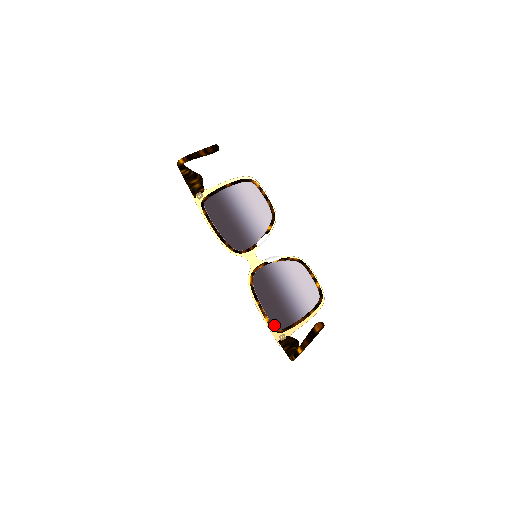
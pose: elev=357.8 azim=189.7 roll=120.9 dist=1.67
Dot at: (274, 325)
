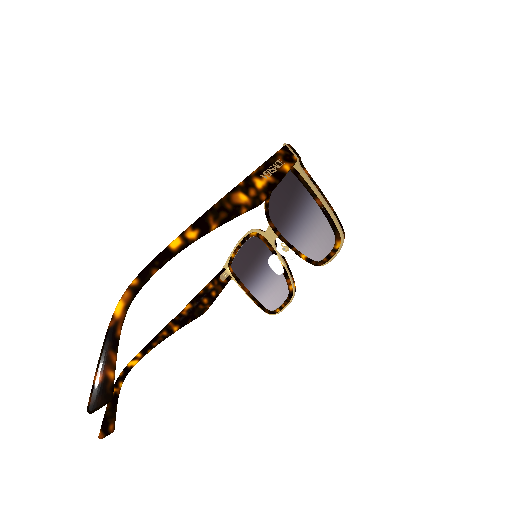
Dot at: (233, 263)
